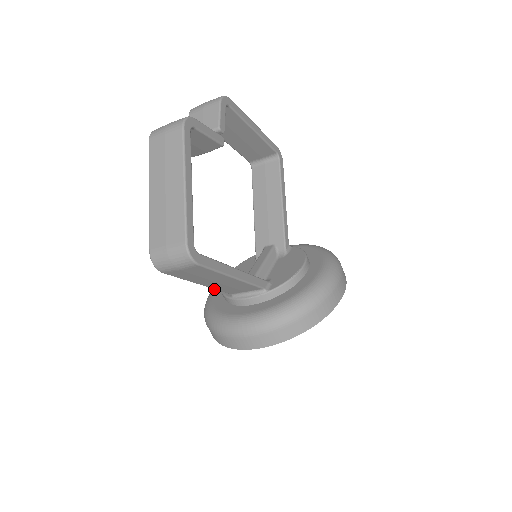
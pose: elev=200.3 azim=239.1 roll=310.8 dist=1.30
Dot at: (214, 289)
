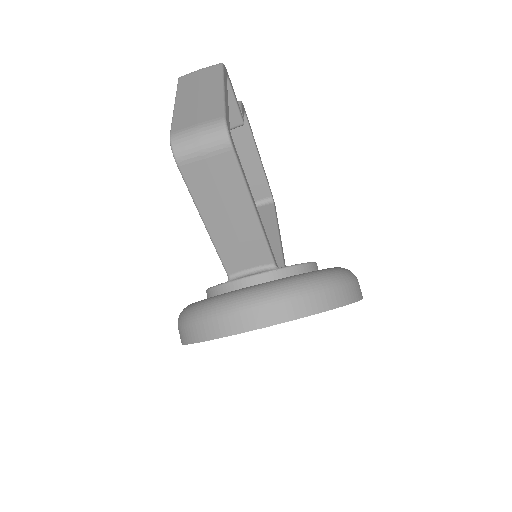
Dot at: occluded
